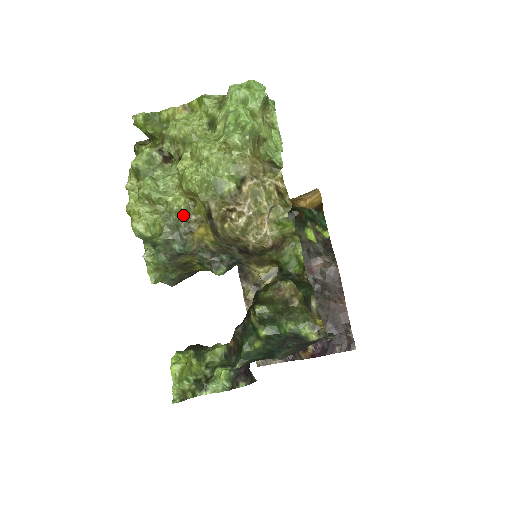
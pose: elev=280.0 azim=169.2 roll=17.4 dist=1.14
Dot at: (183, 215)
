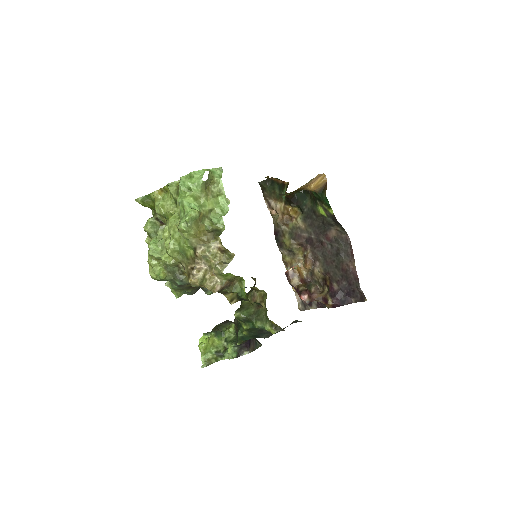
Dot at: (174, 265)
